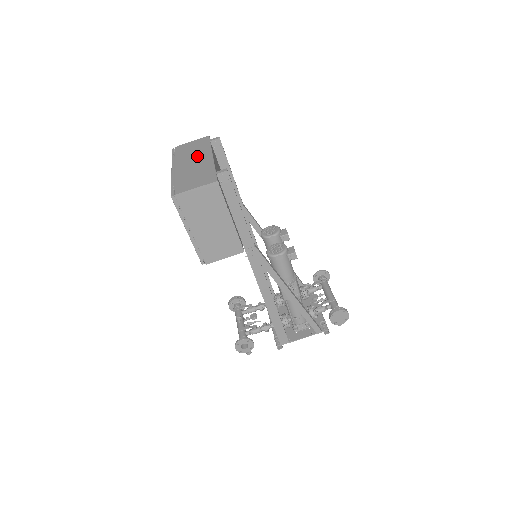
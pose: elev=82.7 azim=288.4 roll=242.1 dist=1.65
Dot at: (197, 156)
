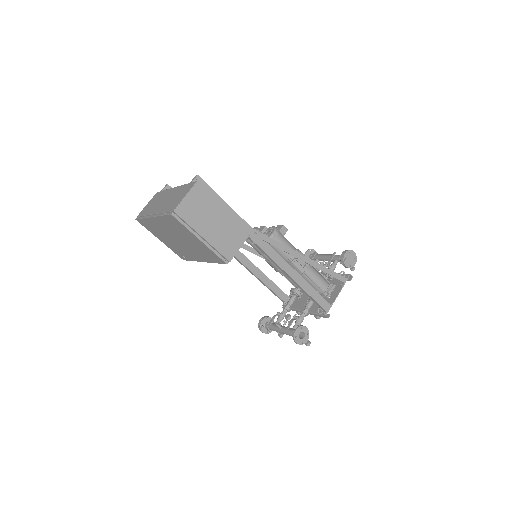
Dot at: (163, 198)
